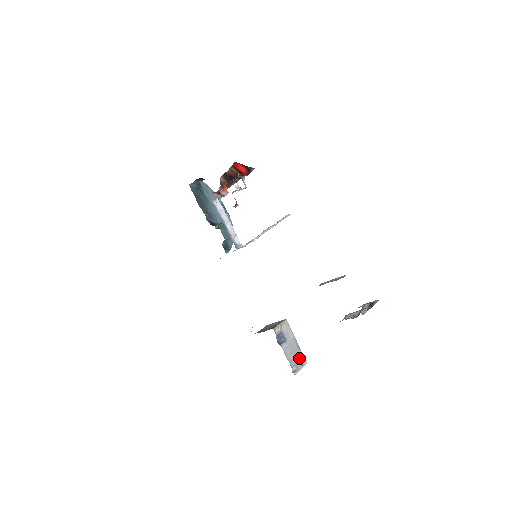
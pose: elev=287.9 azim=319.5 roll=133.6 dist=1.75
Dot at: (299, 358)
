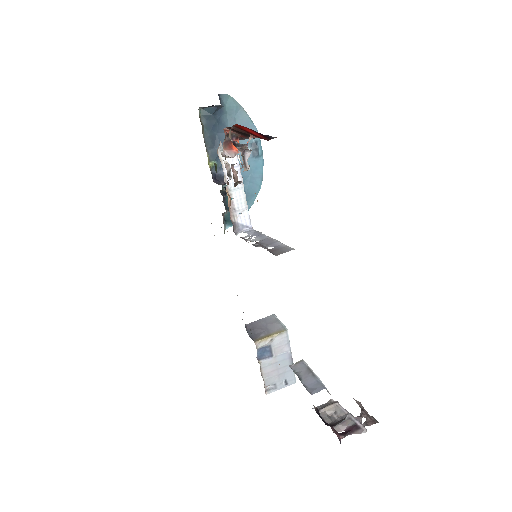
Dot at: (286, 376)
